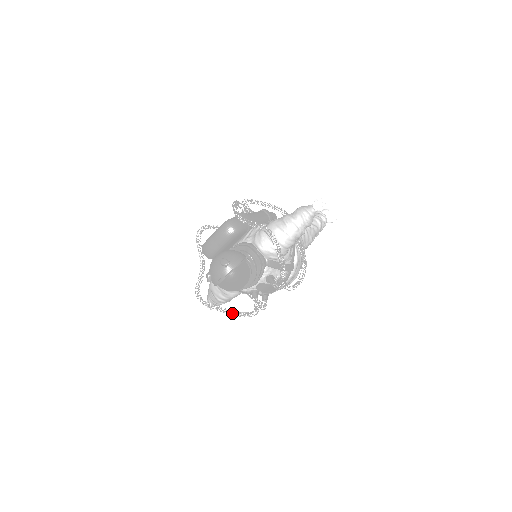
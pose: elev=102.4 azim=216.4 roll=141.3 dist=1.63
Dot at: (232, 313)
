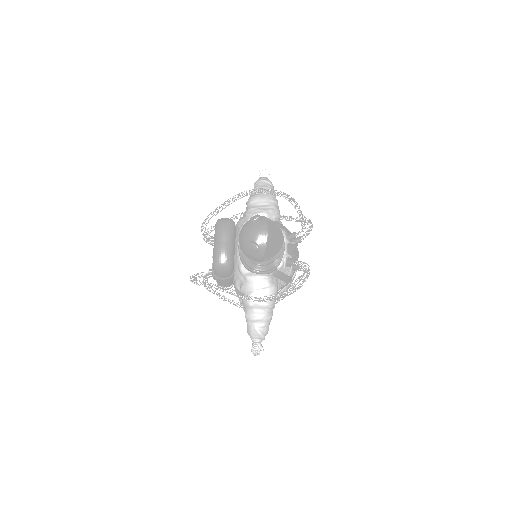
Dot at: (292, 293)
